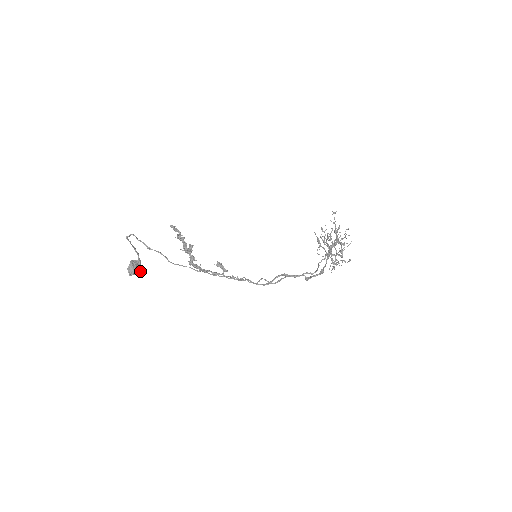
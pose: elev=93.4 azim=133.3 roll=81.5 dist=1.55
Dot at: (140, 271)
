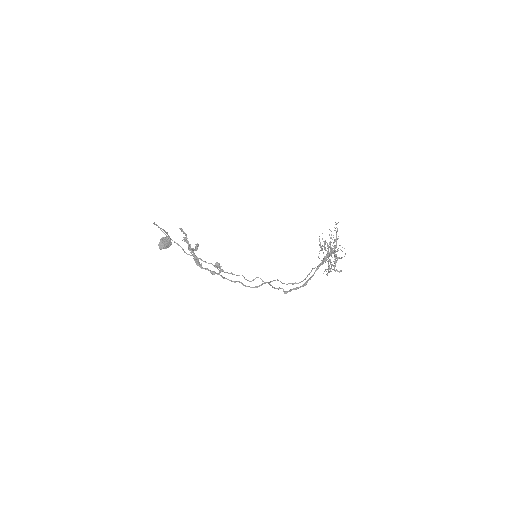
Dot at: occluded
